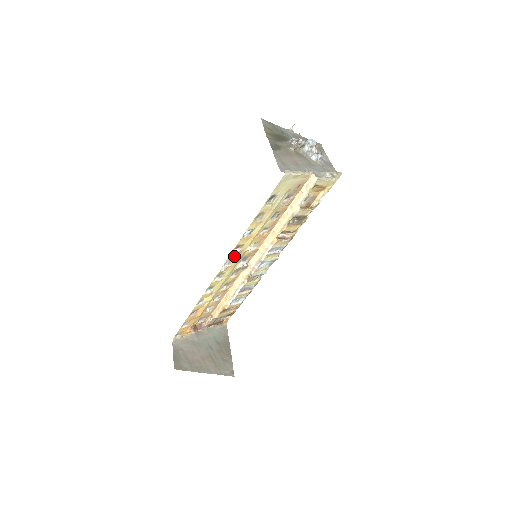
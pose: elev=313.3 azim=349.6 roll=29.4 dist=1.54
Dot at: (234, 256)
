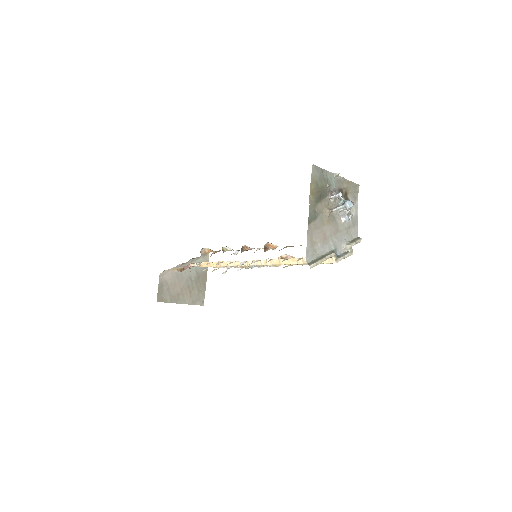
Dot at: occluded
